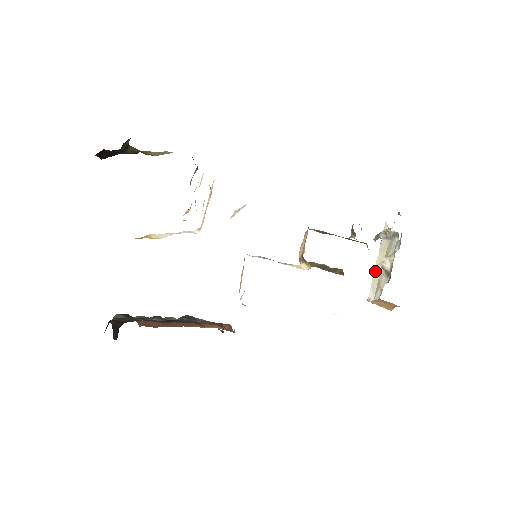
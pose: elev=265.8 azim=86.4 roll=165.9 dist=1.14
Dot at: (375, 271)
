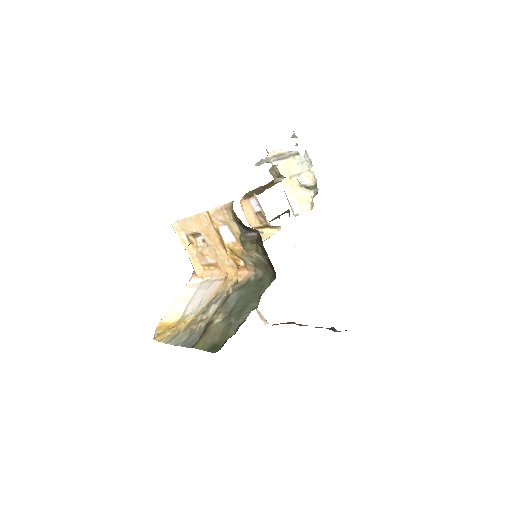
Dot at: (286, 191)
